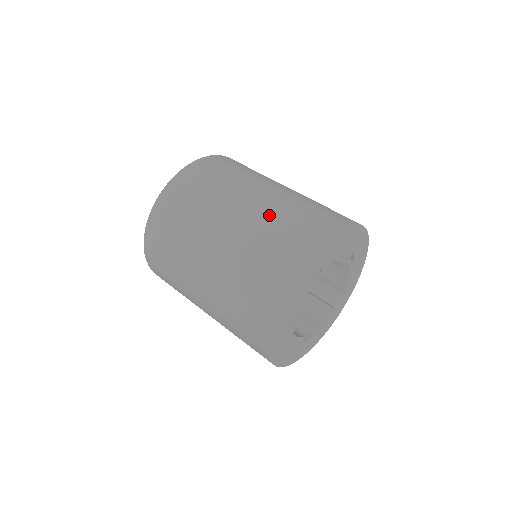
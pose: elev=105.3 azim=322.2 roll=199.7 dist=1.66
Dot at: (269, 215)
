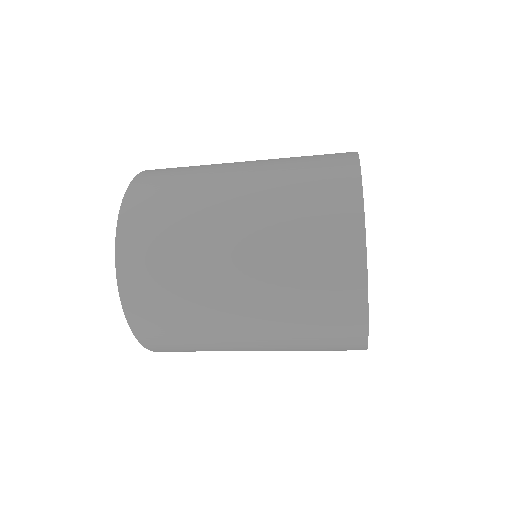
Dot at: occluded
